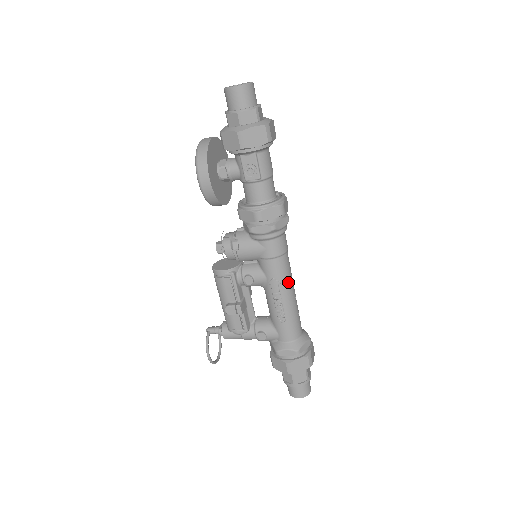
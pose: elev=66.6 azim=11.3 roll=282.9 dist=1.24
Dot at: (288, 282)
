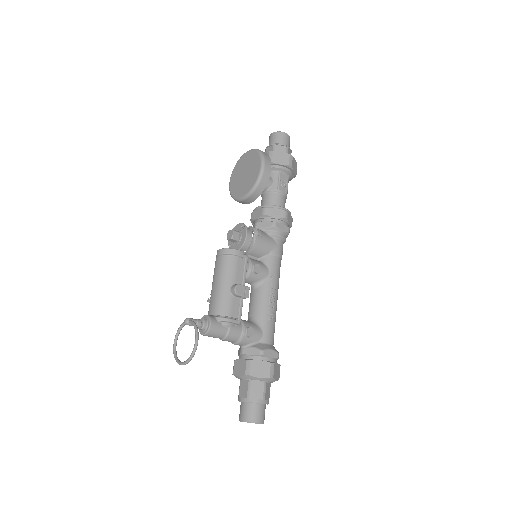
Dot at: (278, 285)
